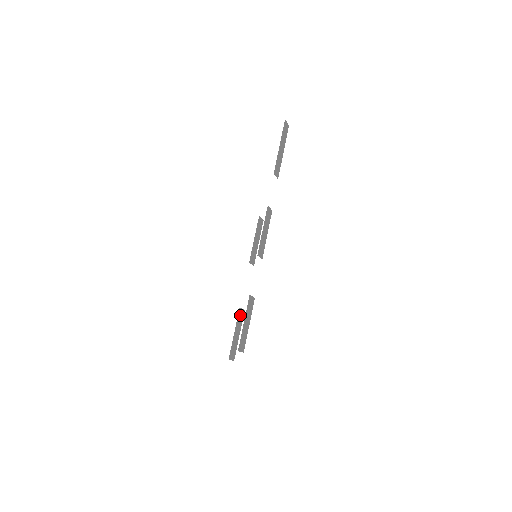
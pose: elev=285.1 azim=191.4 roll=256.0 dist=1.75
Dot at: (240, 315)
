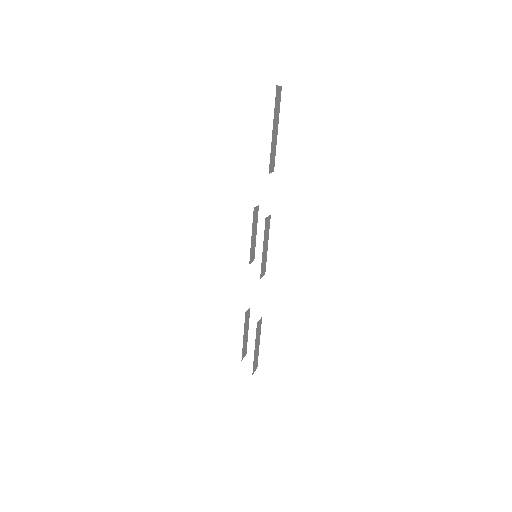
Dot at: (246, 316)
